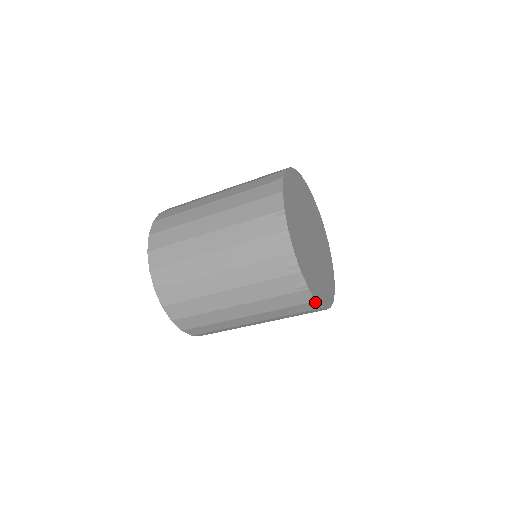
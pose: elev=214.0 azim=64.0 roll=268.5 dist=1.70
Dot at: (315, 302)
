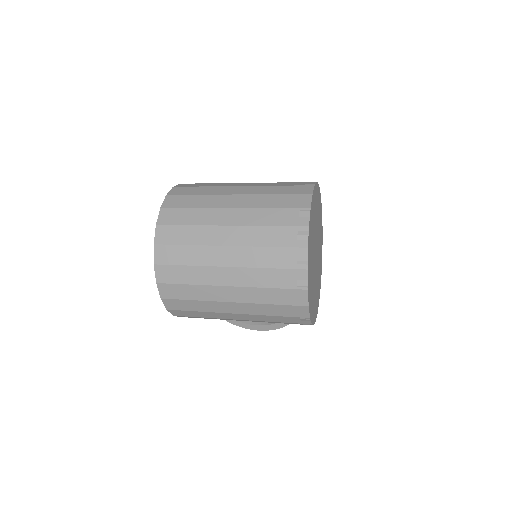
Dot at: (307, 307)
